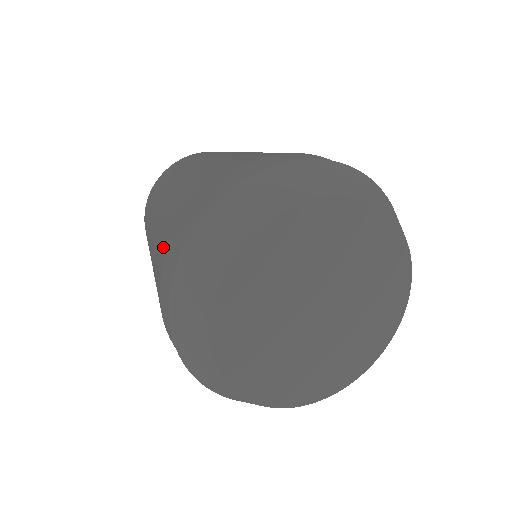
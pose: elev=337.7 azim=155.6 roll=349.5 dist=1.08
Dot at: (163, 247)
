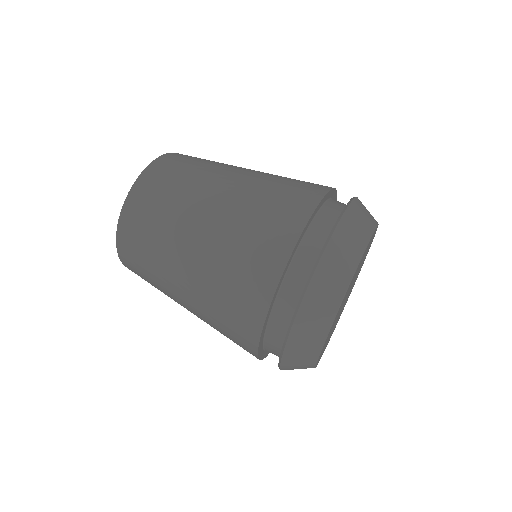
Dot at: (246, 327)
